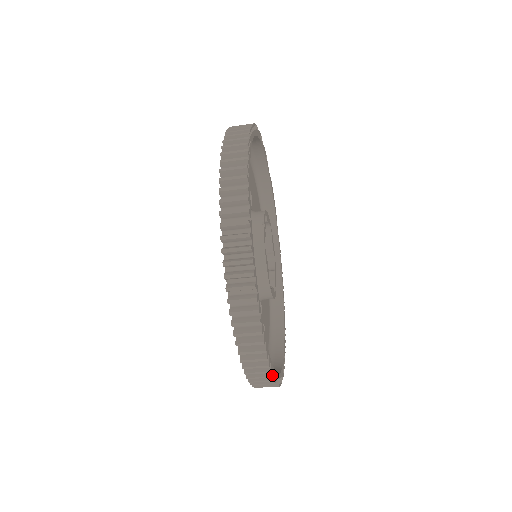
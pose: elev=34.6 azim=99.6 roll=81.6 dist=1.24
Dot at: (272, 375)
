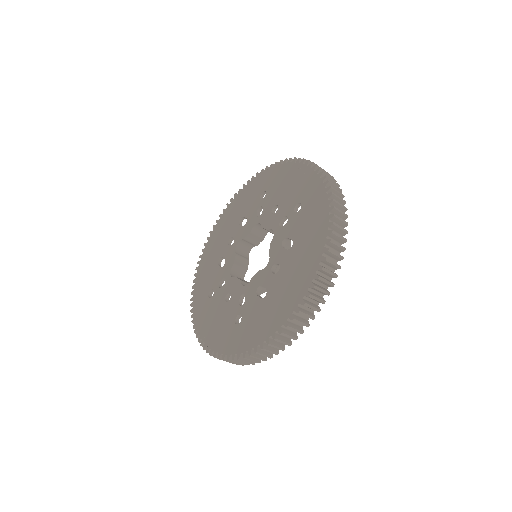
Dot at: (320, 309)
